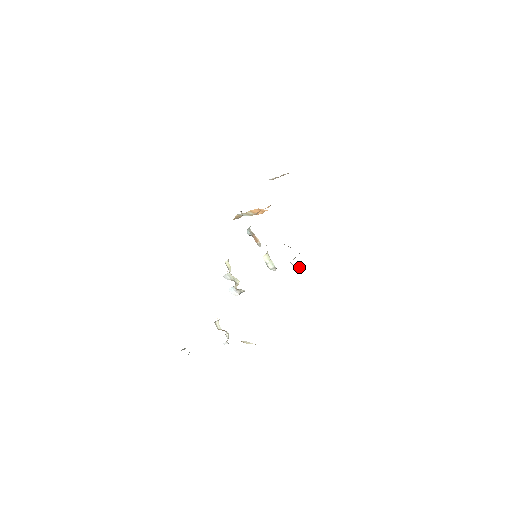
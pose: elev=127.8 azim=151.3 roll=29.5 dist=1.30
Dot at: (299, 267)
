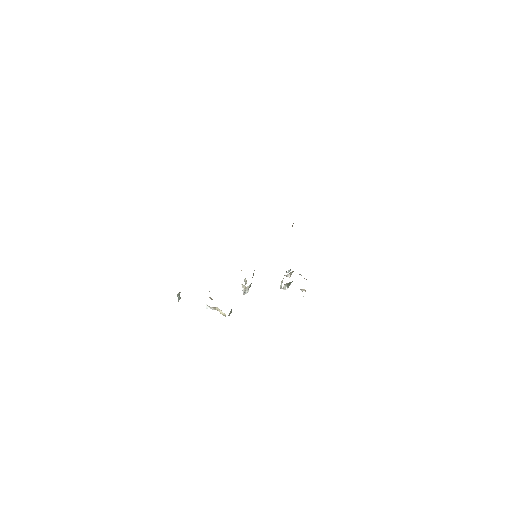
Dot at: occluded
